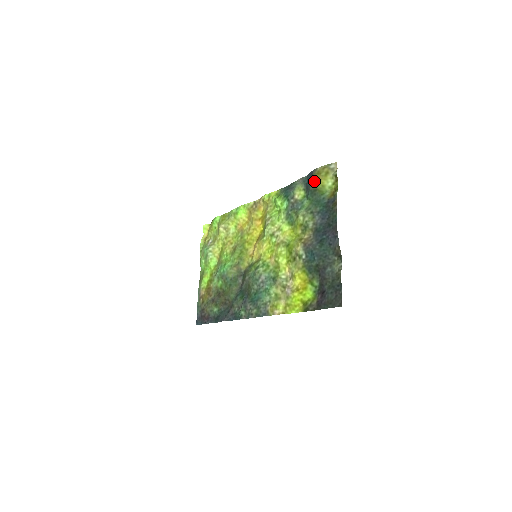
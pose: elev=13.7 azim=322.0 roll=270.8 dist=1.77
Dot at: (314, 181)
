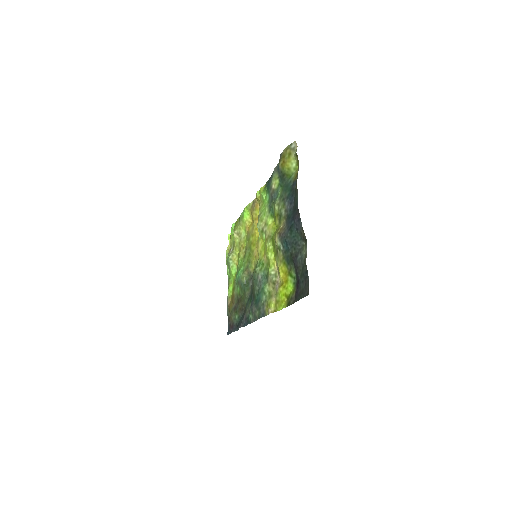
Dot at: (281, 166)
